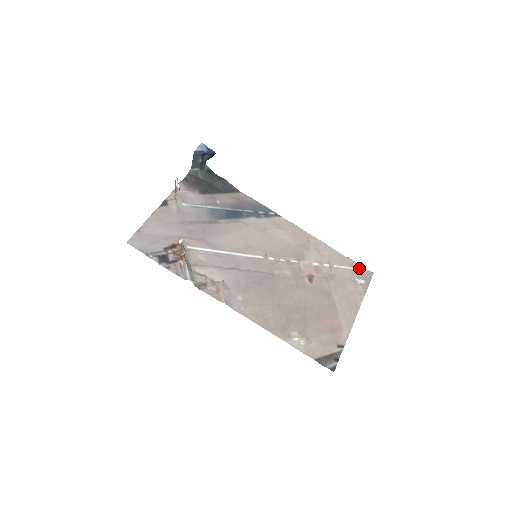
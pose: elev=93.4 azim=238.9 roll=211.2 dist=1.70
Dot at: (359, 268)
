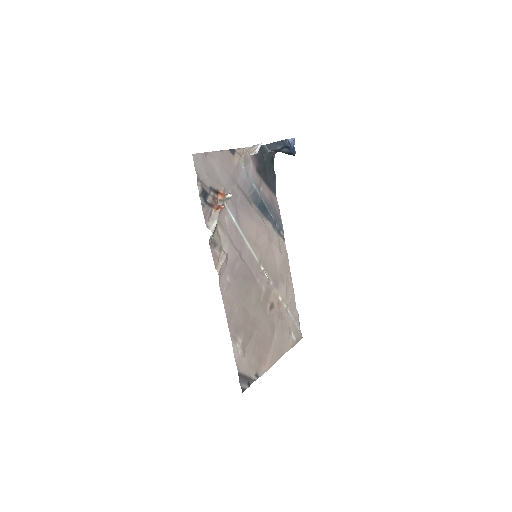
Dot at: (298, 326)
